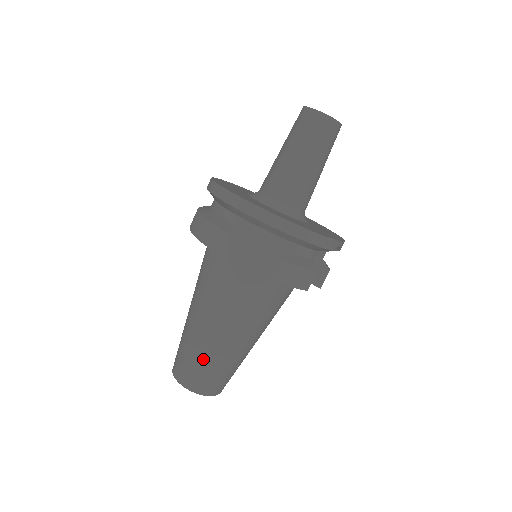
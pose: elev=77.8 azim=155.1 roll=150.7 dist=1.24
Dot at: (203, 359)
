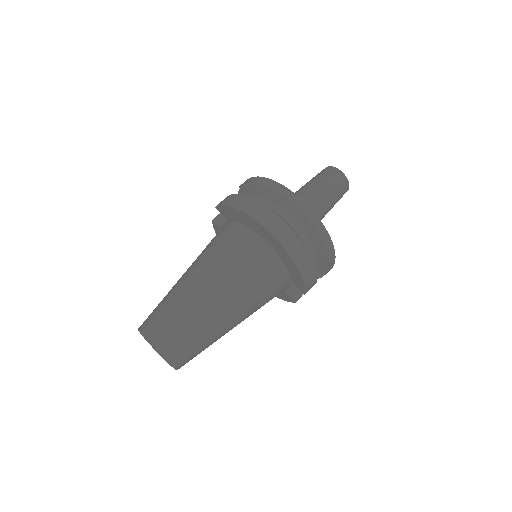
Dot at: (195, 324)
